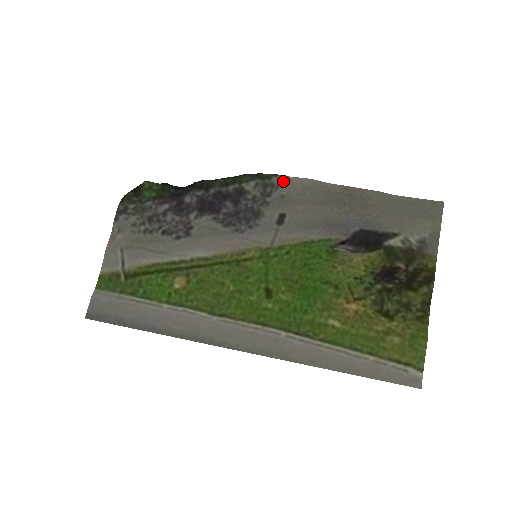
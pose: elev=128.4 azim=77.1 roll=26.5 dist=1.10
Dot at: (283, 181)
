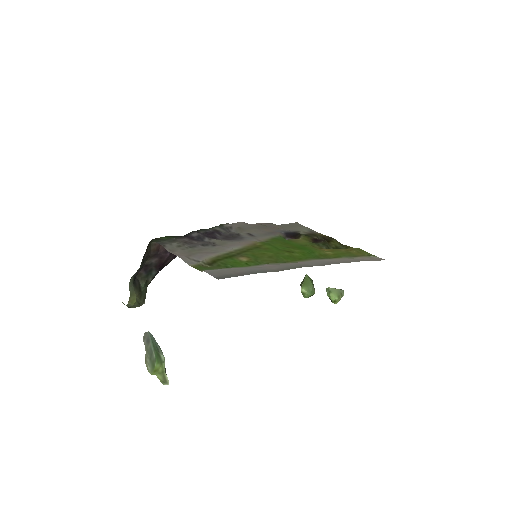
Dot at: (231, 225)
